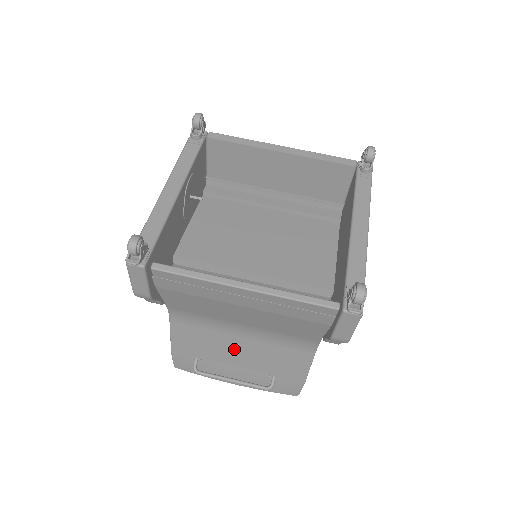
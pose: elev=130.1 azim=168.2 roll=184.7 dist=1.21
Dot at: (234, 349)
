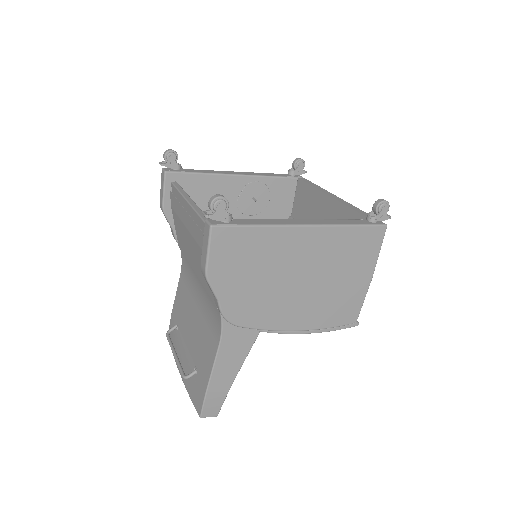
Dot at: (191, 320)
